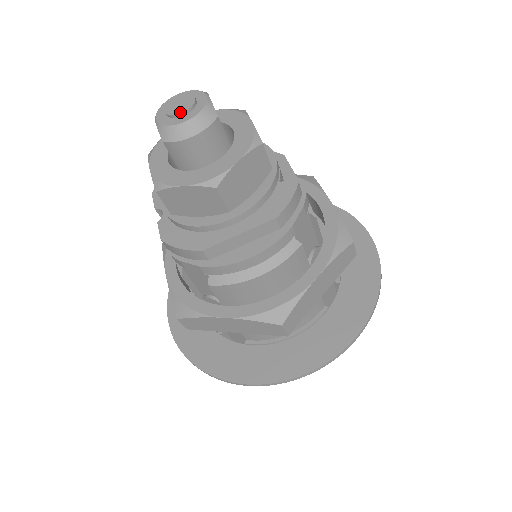
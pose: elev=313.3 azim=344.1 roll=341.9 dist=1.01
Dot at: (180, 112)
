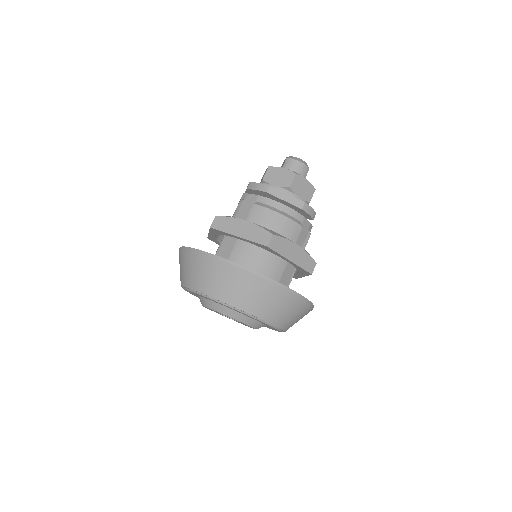
Dot at: occluded
